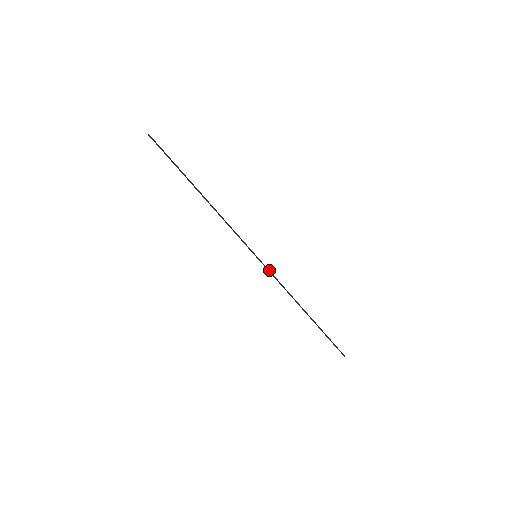
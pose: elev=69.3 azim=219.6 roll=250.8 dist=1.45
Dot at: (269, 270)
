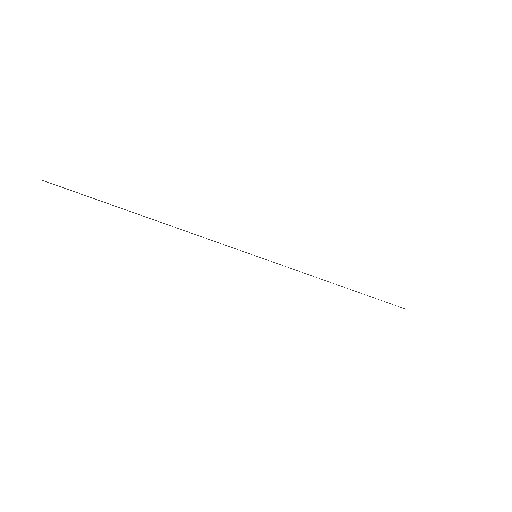
Dot at: occluded
